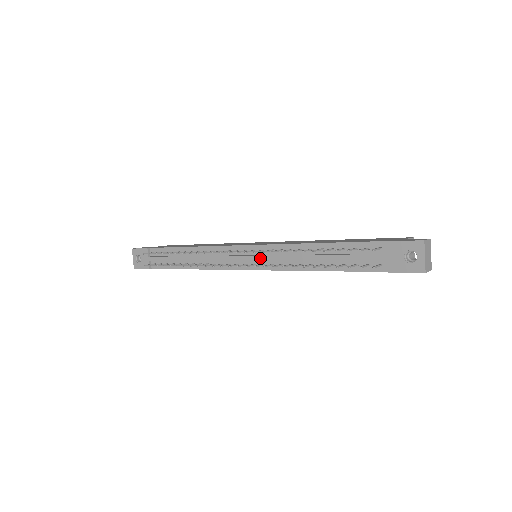
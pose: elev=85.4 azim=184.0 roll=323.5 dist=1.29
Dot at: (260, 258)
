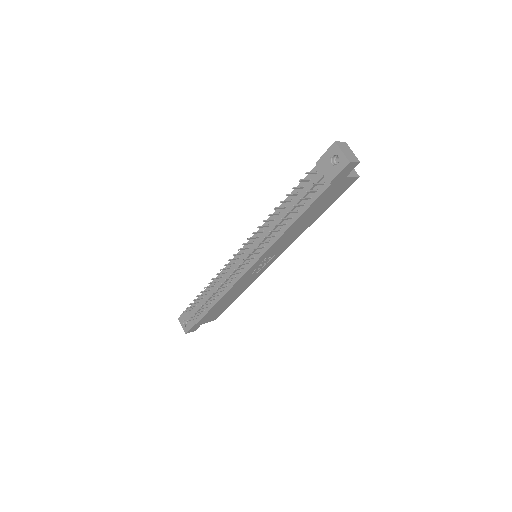
Dot at: occluded
